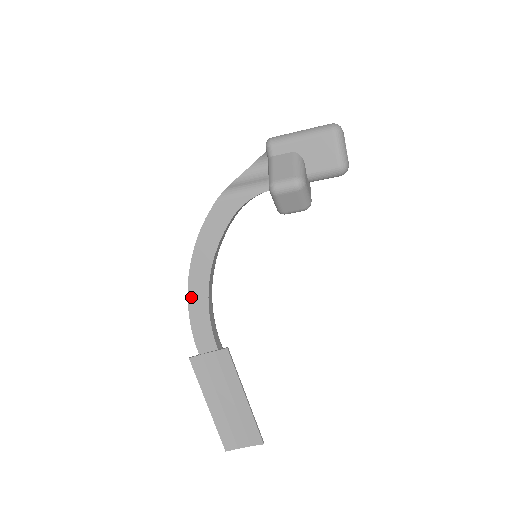
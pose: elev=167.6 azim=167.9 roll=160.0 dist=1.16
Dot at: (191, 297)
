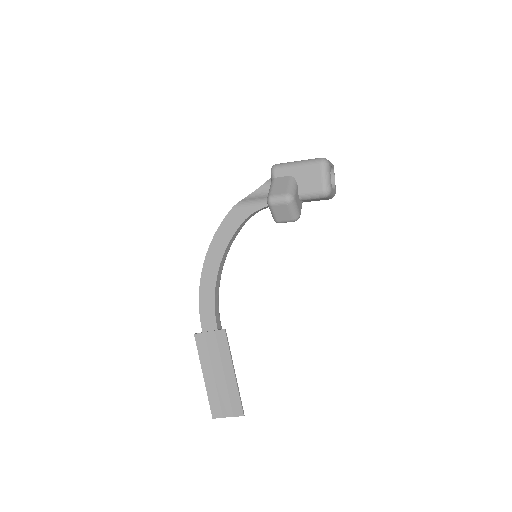
Dot at: (202, 284)
